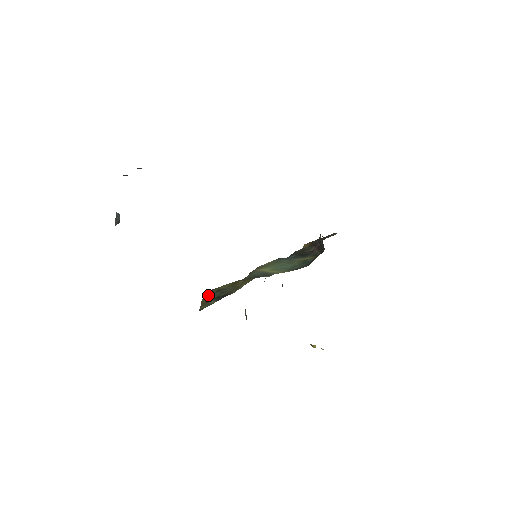
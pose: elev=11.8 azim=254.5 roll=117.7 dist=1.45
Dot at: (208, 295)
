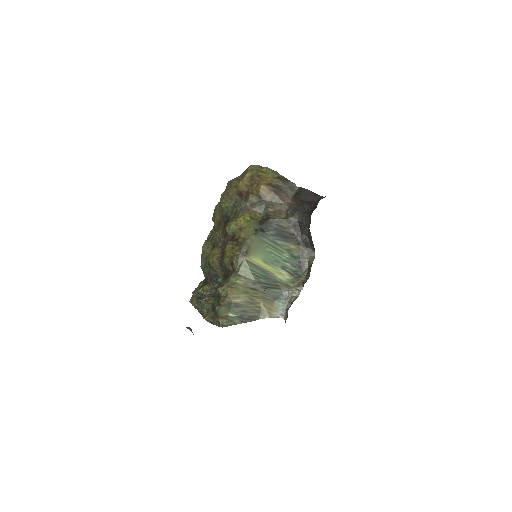
Dot at: (226, 310)
